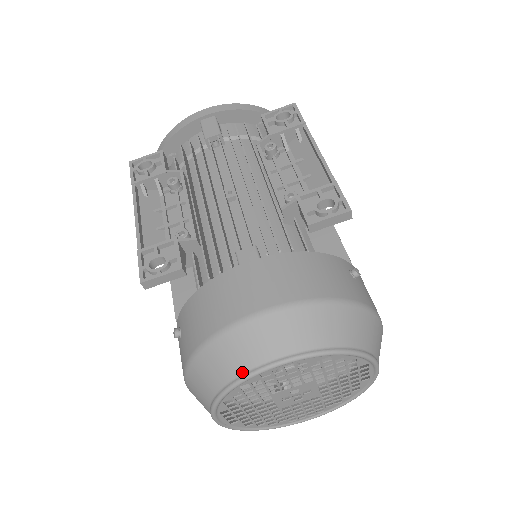
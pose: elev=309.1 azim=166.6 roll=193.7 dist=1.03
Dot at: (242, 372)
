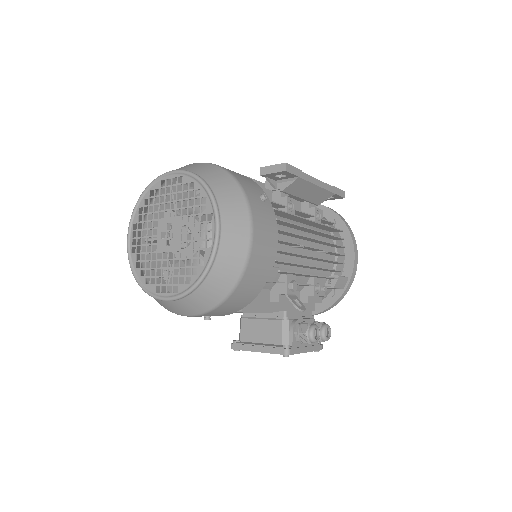
Dot at: (157, 180)
